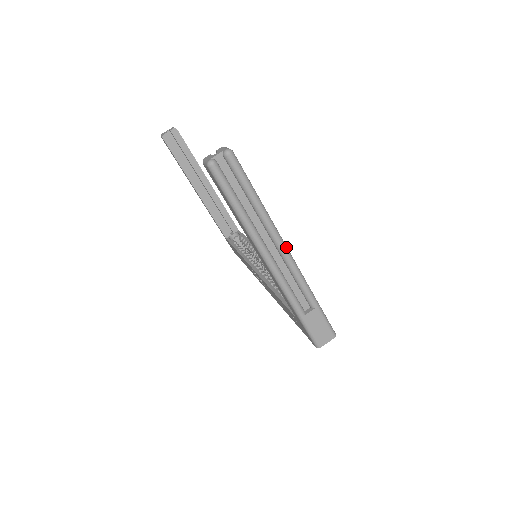
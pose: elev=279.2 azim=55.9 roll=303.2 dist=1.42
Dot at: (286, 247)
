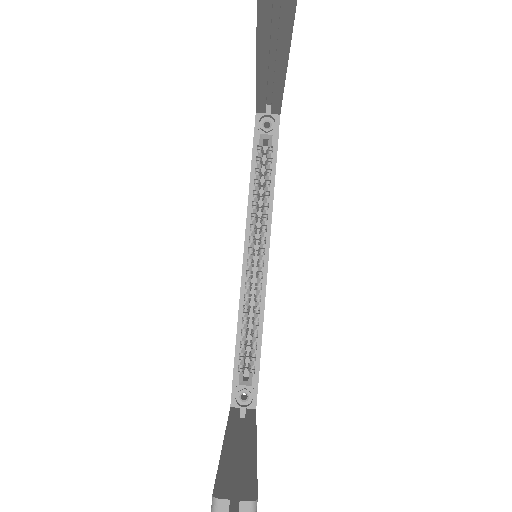
Dot at: occluded
